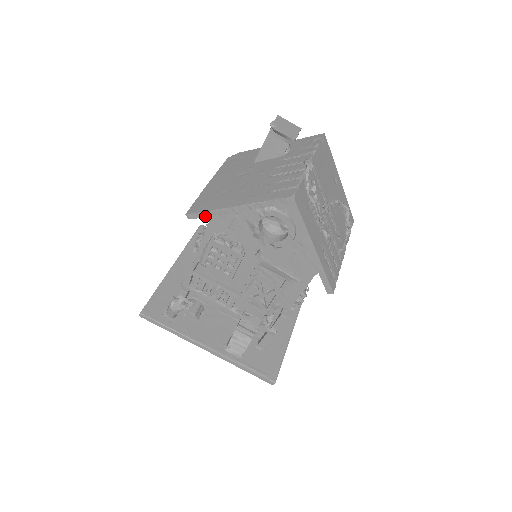
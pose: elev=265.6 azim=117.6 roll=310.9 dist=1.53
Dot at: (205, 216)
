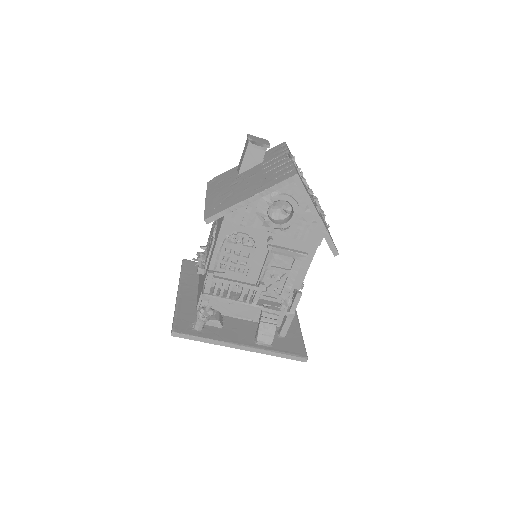
Dot at: (222, 216)
